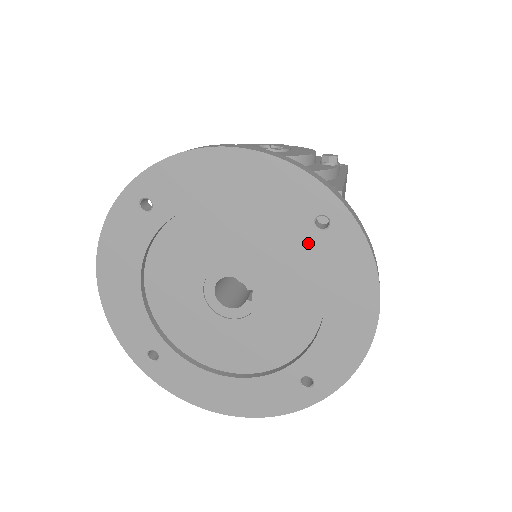
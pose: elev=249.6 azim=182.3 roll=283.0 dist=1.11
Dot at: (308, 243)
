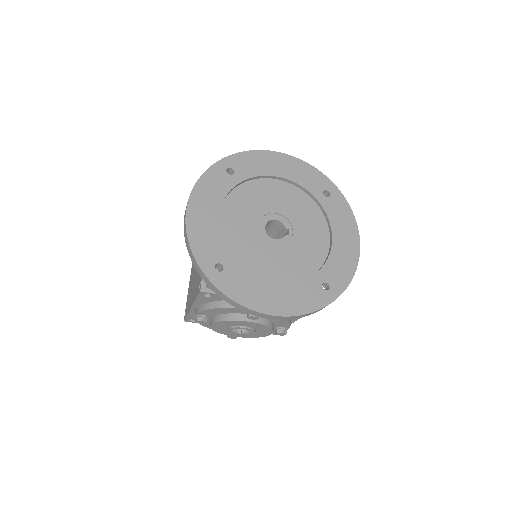
Dot at: (321, 202)
